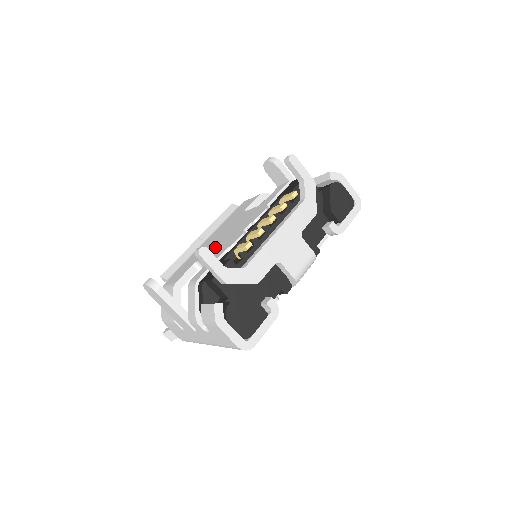
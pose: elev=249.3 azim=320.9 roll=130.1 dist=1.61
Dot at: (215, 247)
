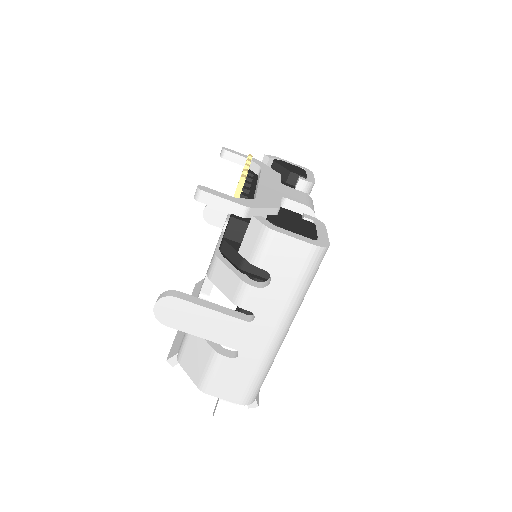
Dot at: occluded
